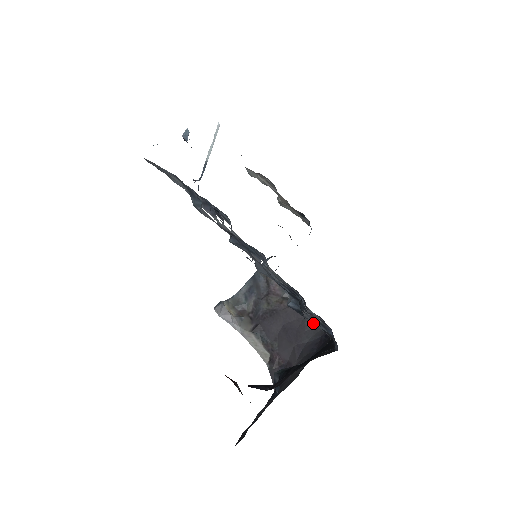
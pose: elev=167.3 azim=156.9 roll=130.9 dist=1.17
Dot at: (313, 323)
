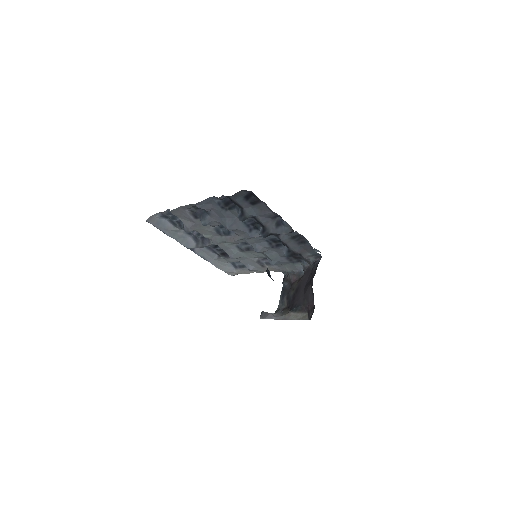
Dot at: (316, 265)
